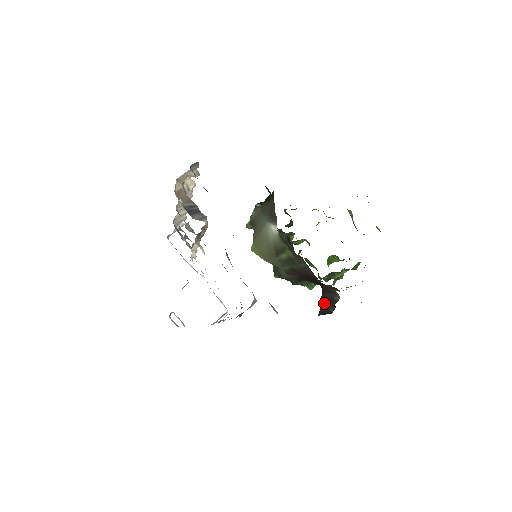
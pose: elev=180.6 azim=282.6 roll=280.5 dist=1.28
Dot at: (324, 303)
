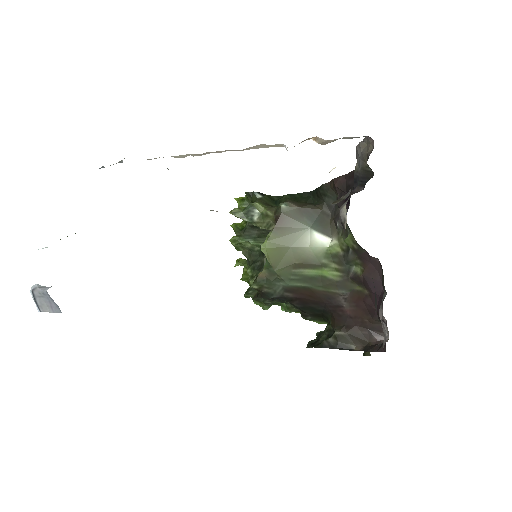
Dot at: (344, 337)
